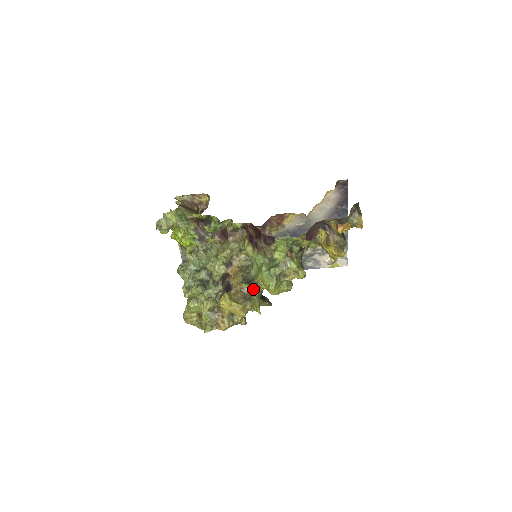
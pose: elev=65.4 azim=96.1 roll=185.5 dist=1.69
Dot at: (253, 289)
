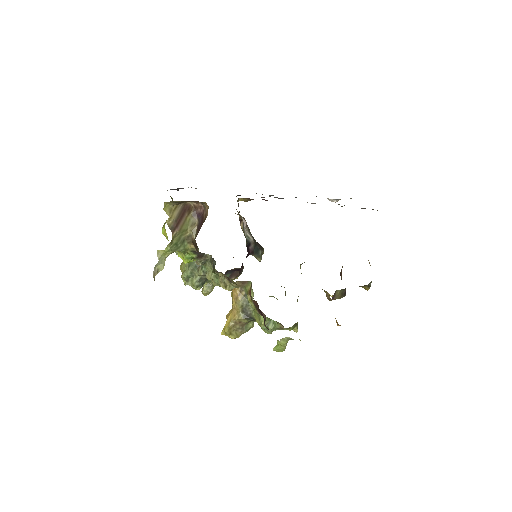
Dot at: (250, 321)
